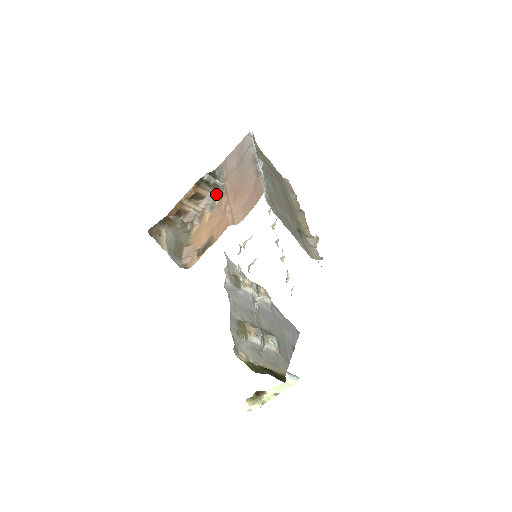
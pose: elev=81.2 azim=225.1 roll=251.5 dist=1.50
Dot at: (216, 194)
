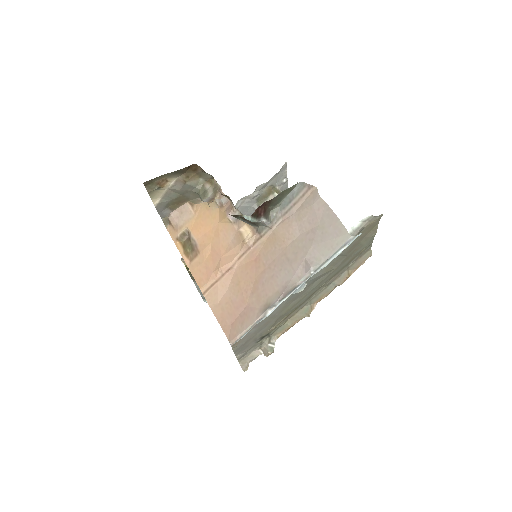
Dot at: (250, 224)
